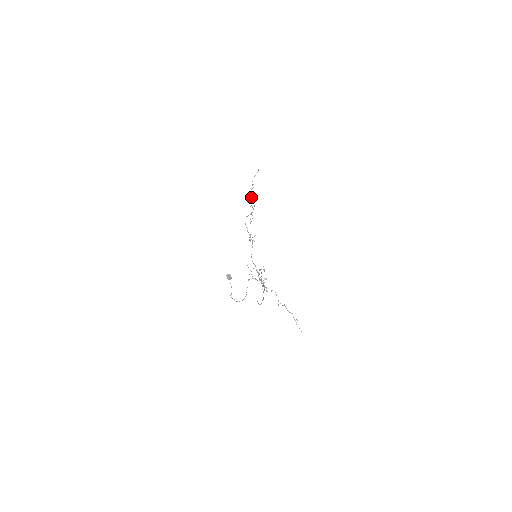
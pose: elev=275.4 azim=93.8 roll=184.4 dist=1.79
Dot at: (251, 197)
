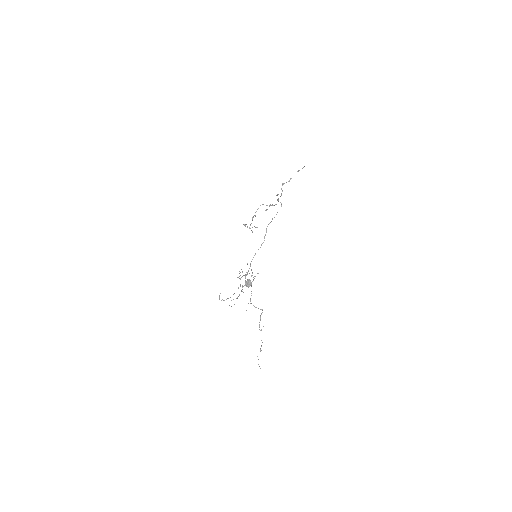
Dot at: (282, 190)
